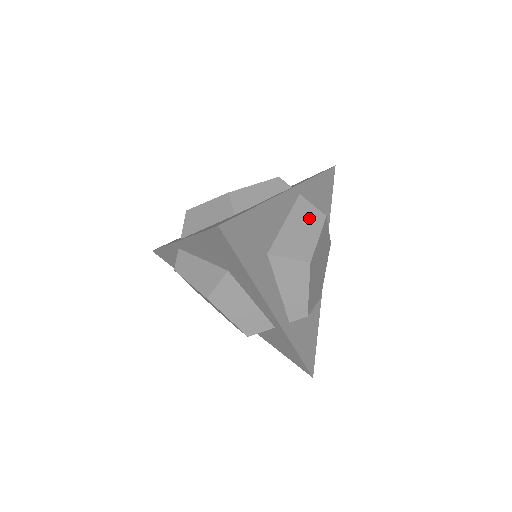
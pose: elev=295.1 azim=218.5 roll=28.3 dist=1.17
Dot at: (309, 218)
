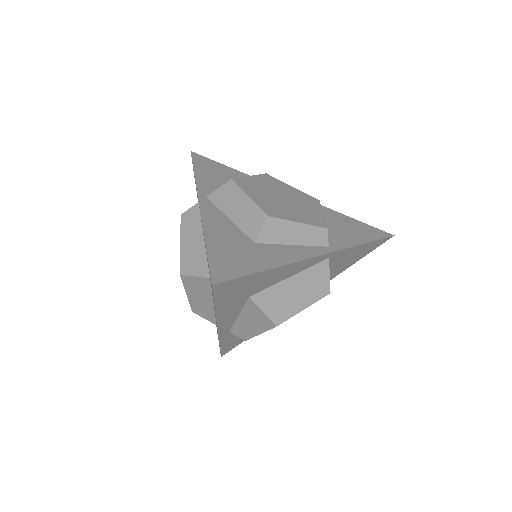
Dot at: (314, 286)
